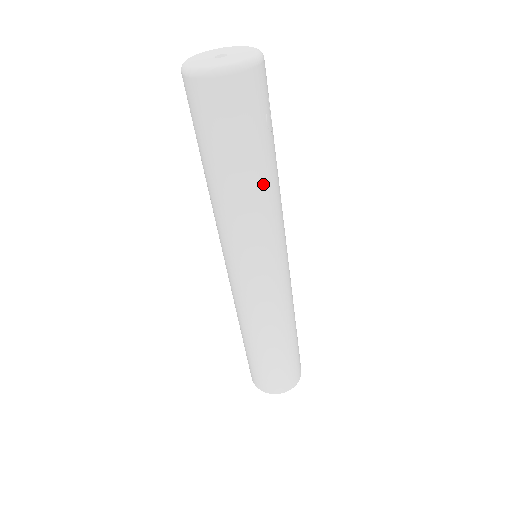
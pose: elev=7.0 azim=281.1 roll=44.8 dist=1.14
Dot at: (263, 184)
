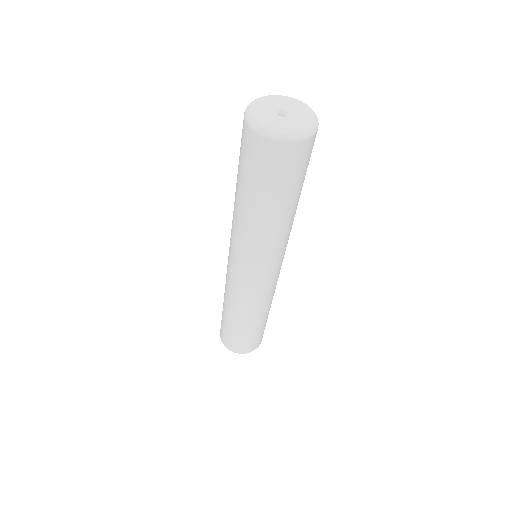
Dot at: (290, 216)
